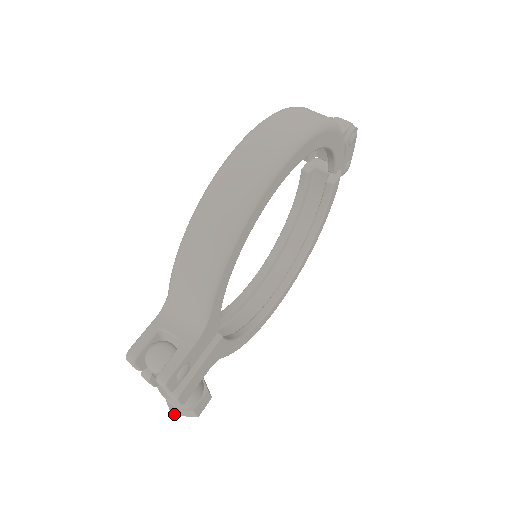
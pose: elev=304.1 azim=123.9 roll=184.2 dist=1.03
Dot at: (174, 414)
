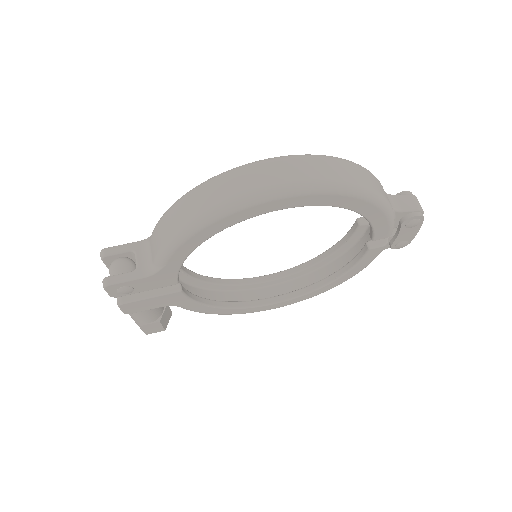
Dot at: occluded
